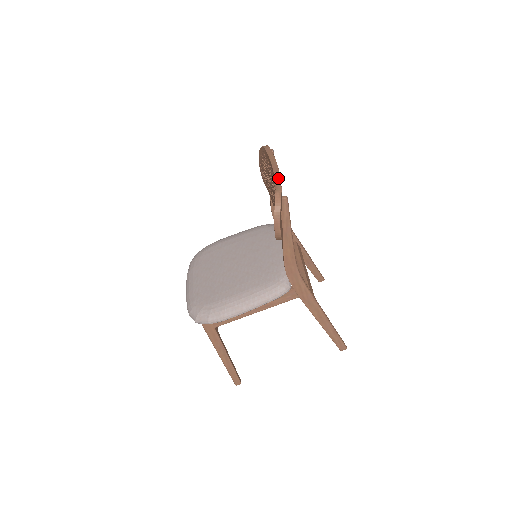
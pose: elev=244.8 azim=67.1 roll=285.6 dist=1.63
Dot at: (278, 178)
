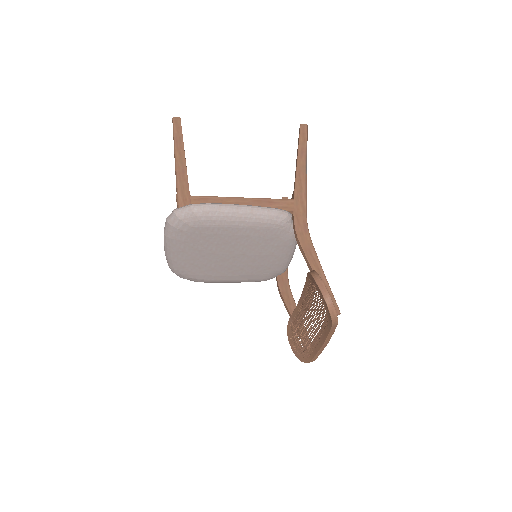
Dot at: (319, 354)
